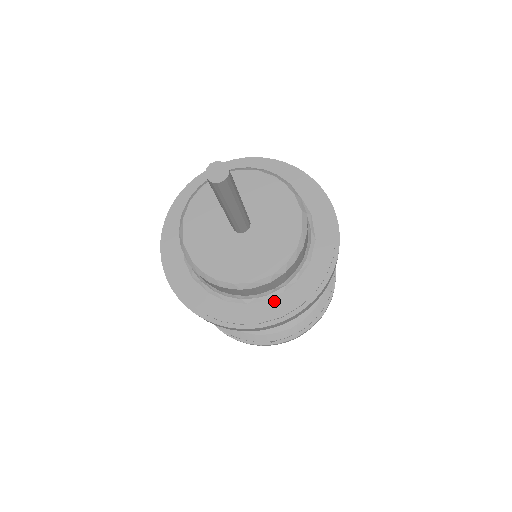
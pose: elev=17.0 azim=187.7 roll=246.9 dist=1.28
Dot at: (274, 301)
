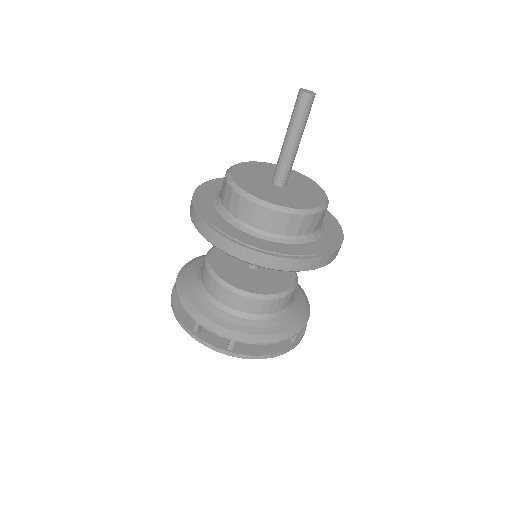
Dot at: (280, 245)
